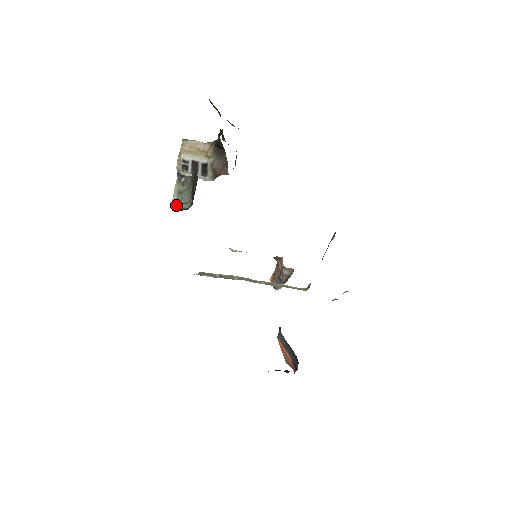
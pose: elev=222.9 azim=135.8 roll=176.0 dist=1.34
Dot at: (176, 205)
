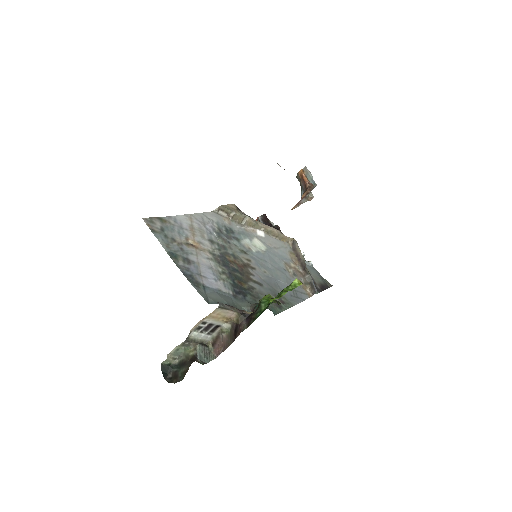
Dot at: (166, 361)
